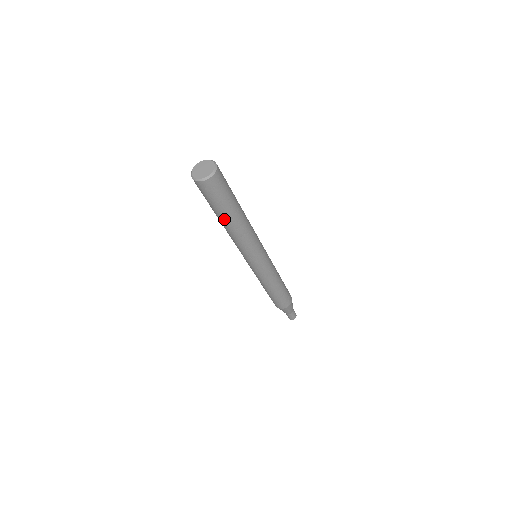
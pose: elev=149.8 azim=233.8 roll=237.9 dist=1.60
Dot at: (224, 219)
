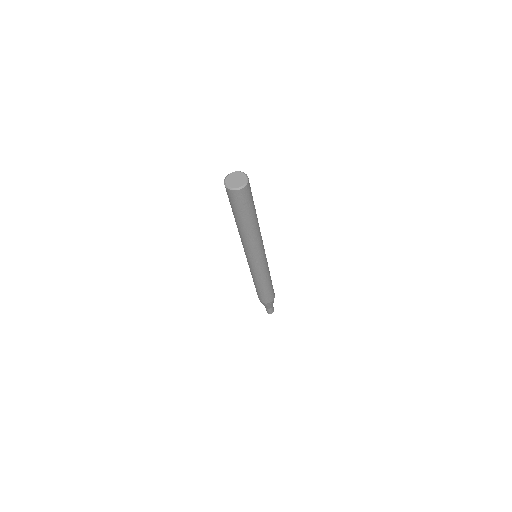
Dot at: (247, 223)
